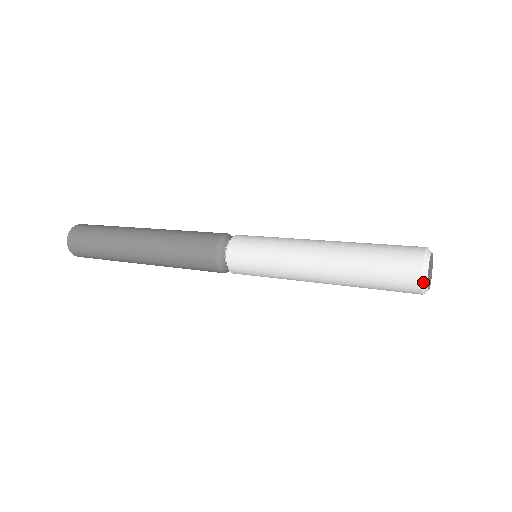
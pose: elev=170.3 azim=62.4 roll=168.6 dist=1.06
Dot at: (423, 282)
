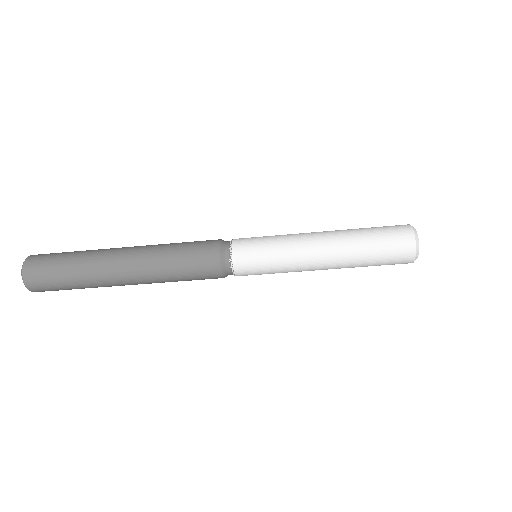
Dot at: (412, 227)
